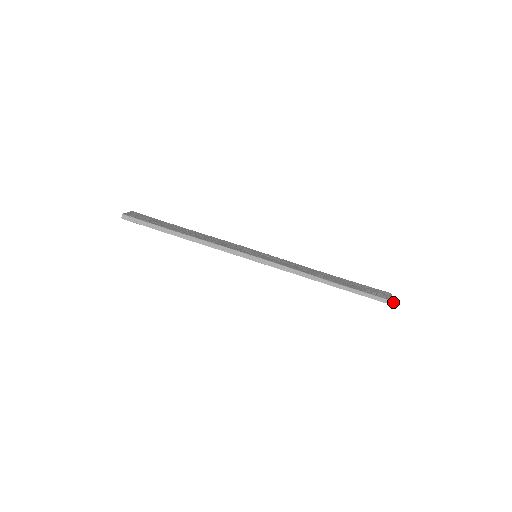
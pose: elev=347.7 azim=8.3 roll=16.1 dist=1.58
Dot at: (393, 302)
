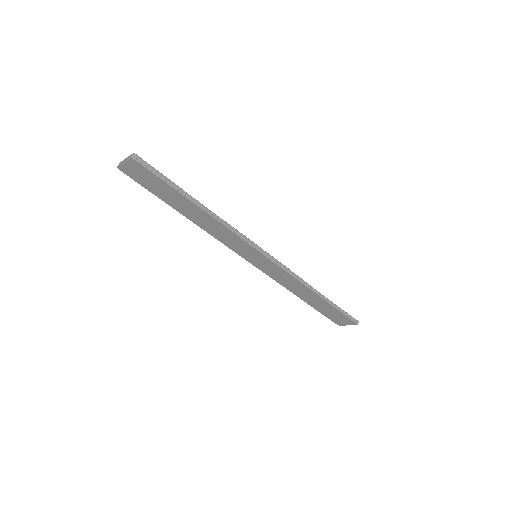
Dot at: (358, 321)
